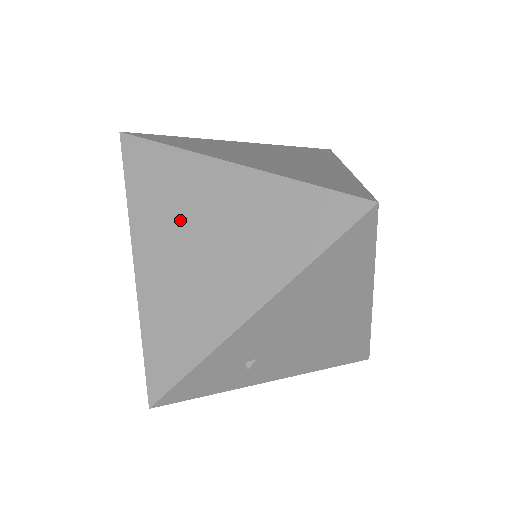
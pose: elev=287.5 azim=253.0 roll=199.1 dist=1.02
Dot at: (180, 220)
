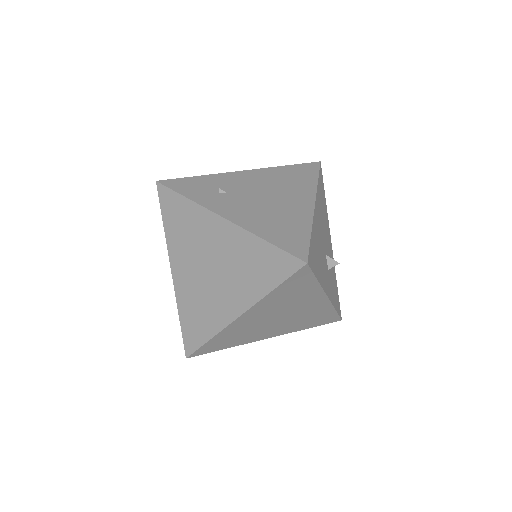
Dot at: occluded
